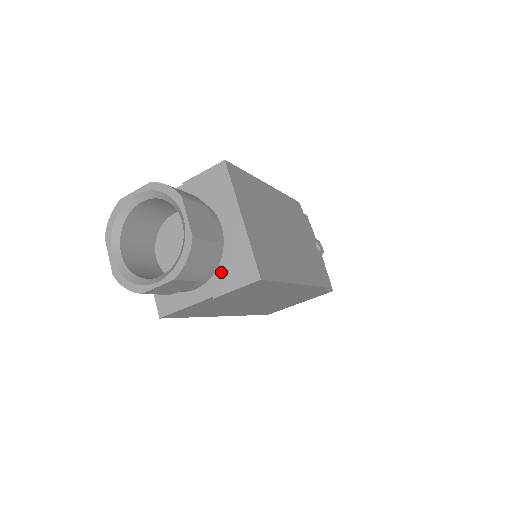
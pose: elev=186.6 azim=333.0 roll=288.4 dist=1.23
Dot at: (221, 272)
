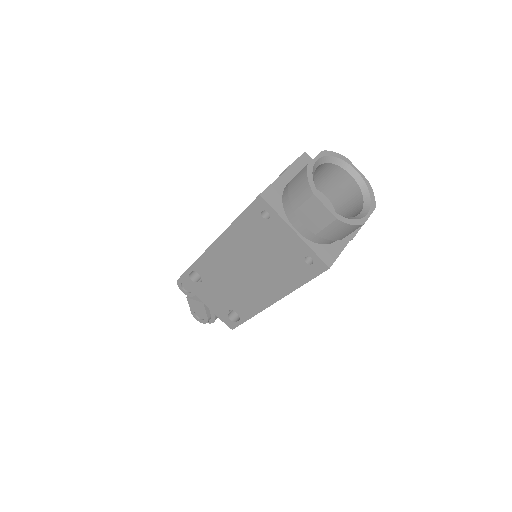
Dot at: occluded
